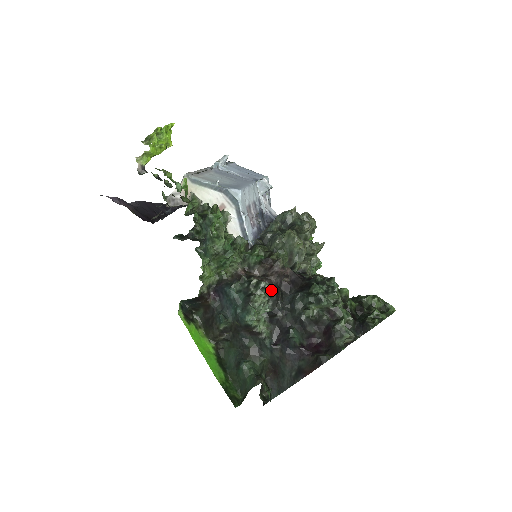
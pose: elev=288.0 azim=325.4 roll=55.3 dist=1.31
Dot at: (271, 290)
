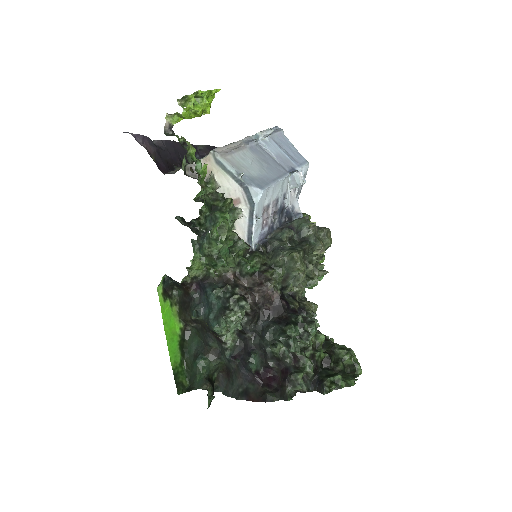
Dot at: (250, 309)
